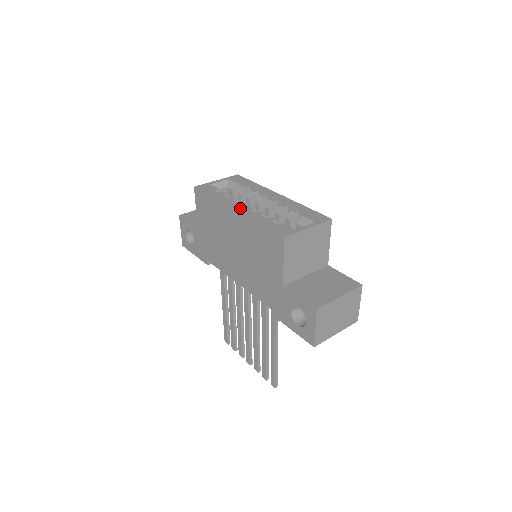
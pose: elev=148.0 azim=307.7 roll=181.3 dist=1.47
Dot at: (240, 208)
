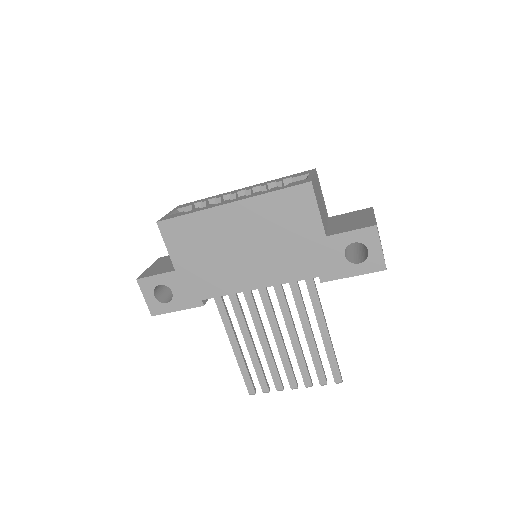
Dot at: (234, 200)
